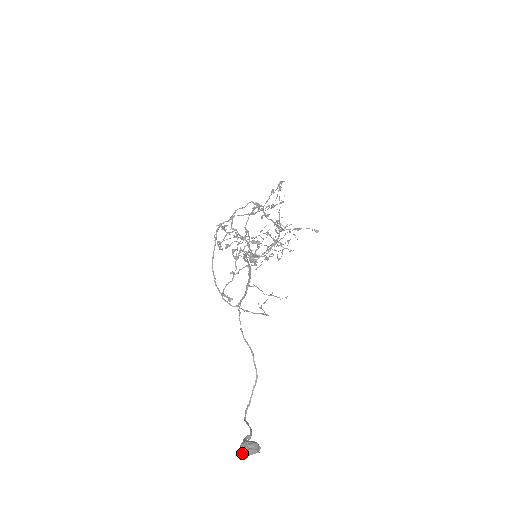
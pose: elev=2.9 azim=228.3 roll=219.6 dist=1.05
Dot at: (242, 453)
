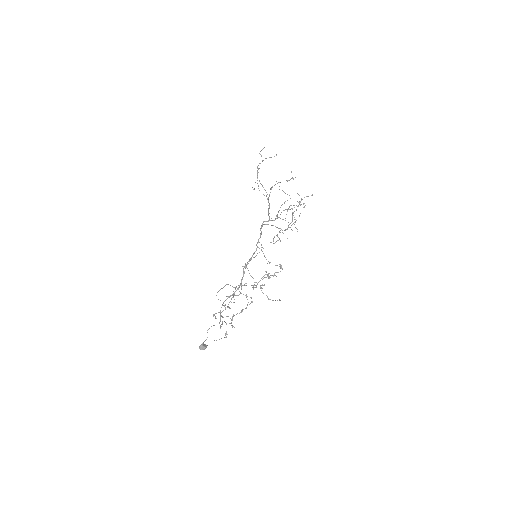
Dot at: (200, 348)
